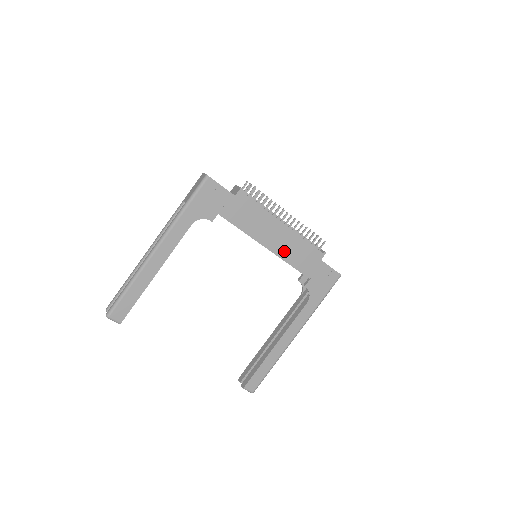
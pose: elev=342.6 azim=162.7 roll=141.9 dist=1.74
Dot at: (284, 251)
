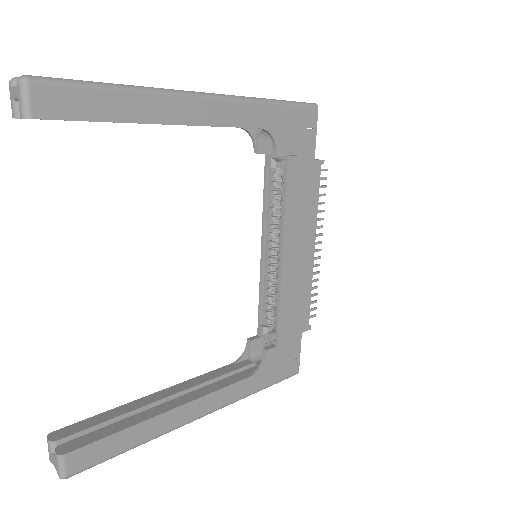
Dot at: (289, 281)
